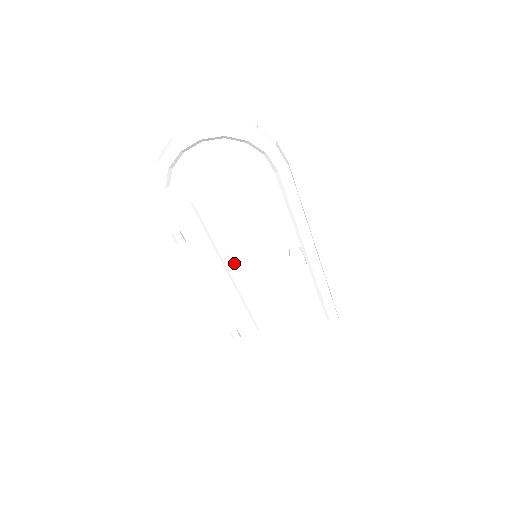
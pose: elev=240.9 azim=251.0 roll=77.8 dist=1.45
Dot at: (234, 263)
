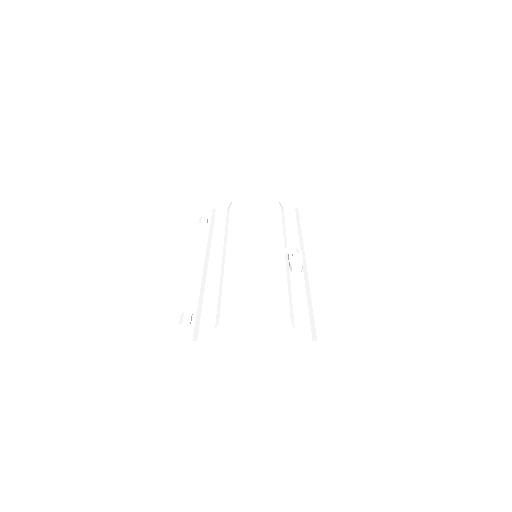
Dot at: (235, 248)
